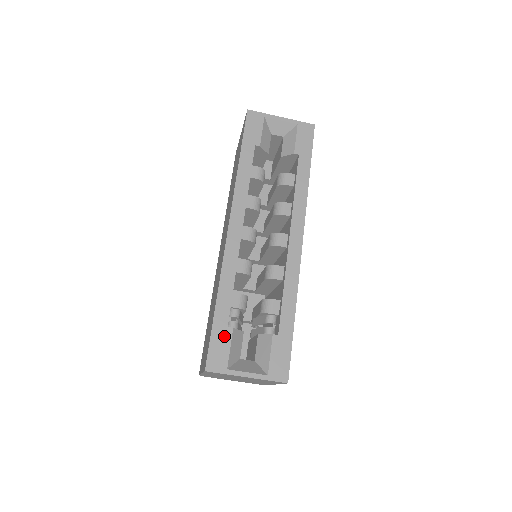
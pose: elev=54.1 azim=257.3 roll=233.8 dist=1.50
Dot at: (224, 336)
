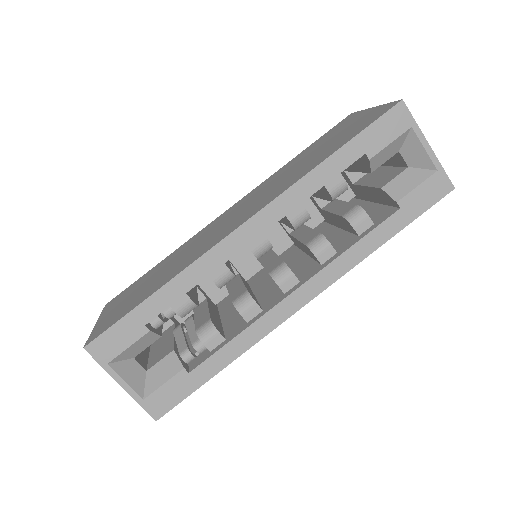
Dot at: (133, 331)
